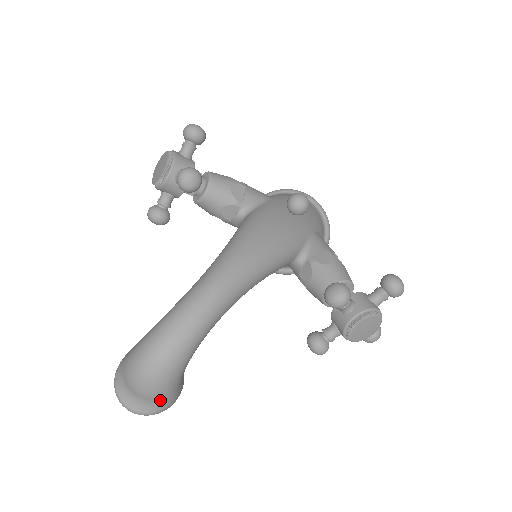
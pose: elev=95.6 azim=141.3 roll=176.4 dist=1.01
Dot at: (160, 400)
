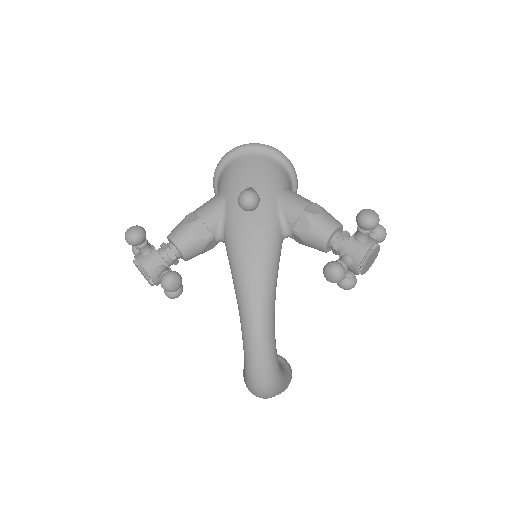
Dot at: (284, 388)
